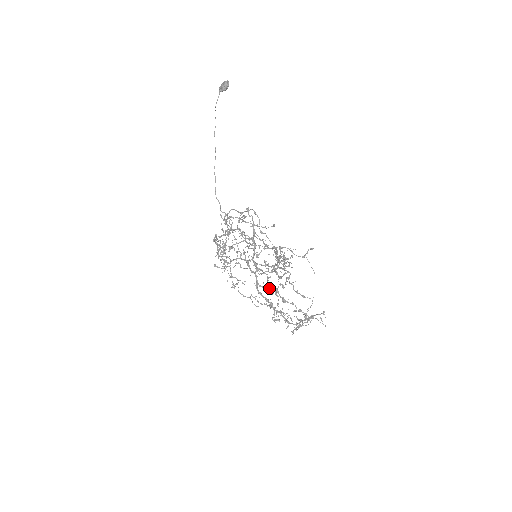
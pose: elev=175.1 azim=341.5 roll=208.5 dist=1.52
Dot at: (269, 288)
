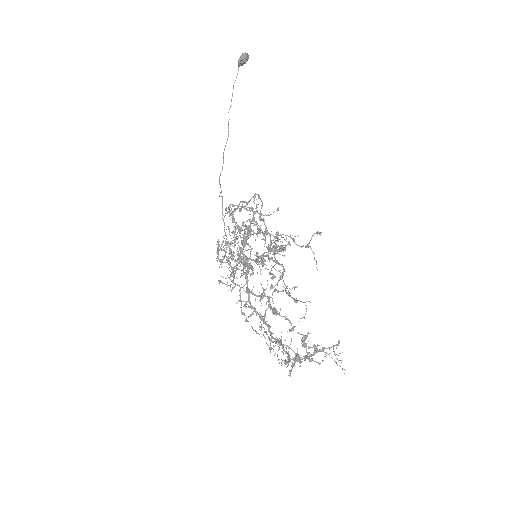
Dot at: (260, 295)
